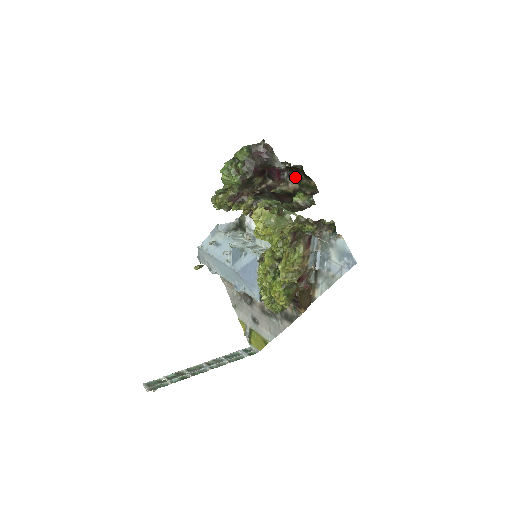
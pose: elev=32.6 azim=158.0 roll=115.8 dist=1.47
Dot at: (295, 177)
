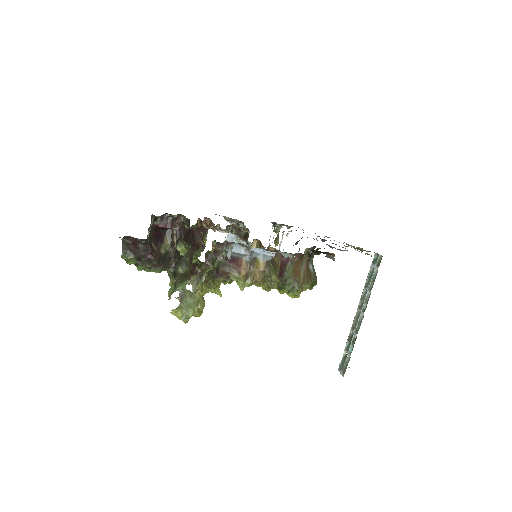
Dot at: (170, 215)
